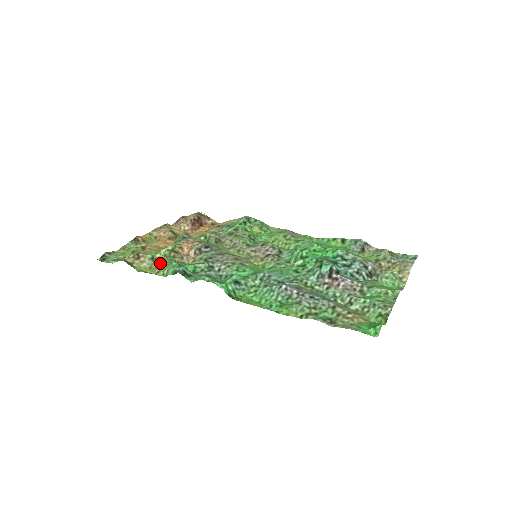
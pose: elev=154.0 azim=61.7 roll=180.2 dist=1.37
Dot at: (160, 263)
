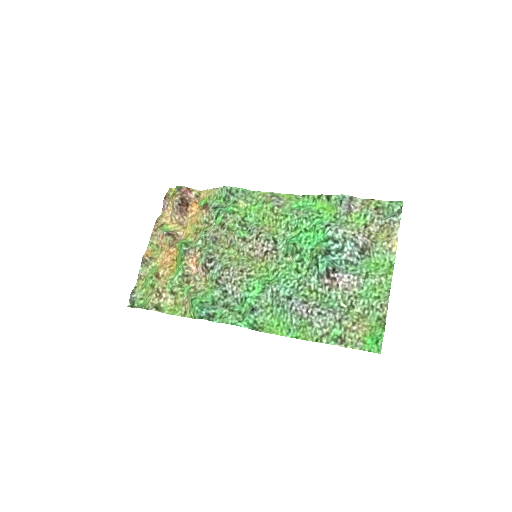
Dot at: (181, 298)
